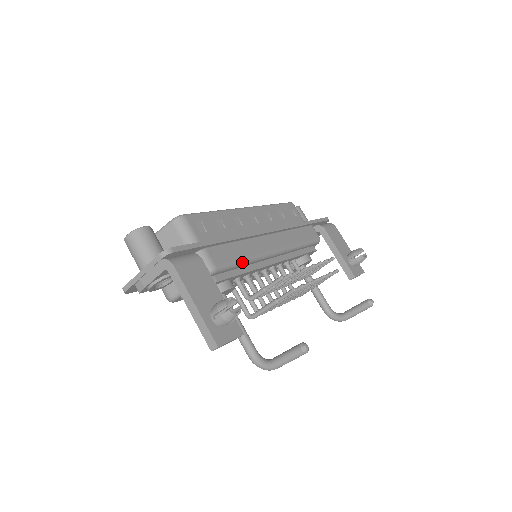
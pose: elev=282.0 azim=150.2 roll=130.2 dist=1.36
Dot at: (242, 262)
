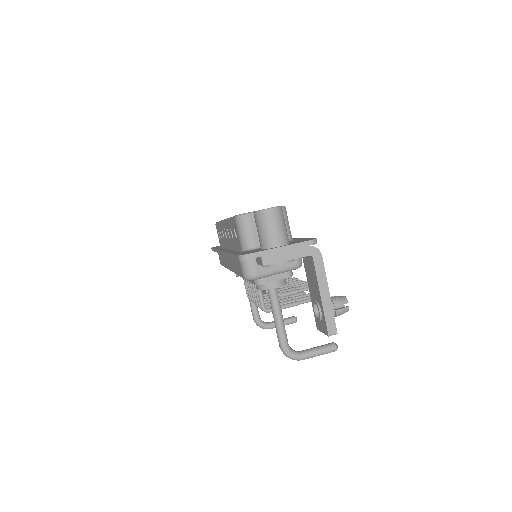
Dot at: occluded
